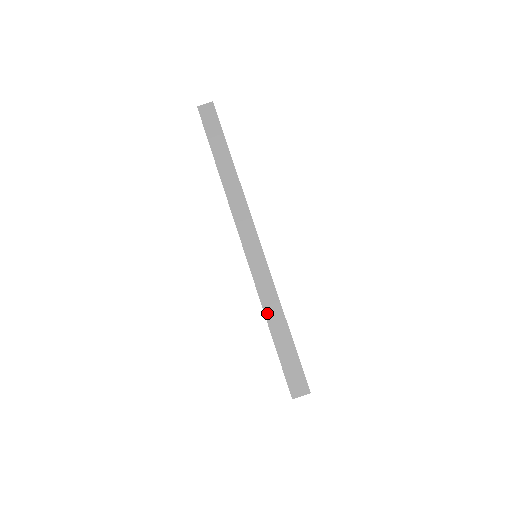
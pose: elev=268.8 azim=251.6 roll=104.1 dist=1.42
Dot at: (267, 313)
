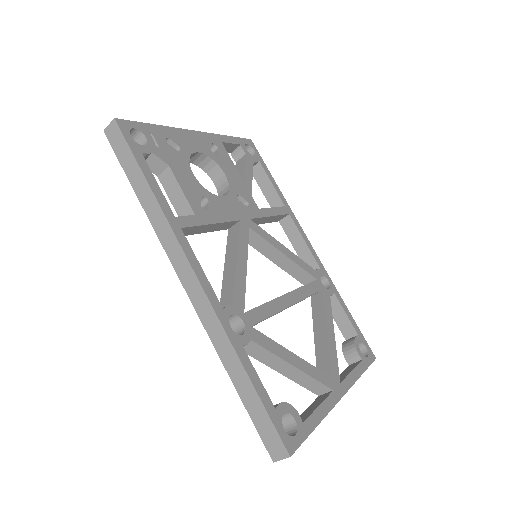
Dot at: (227, 367)
